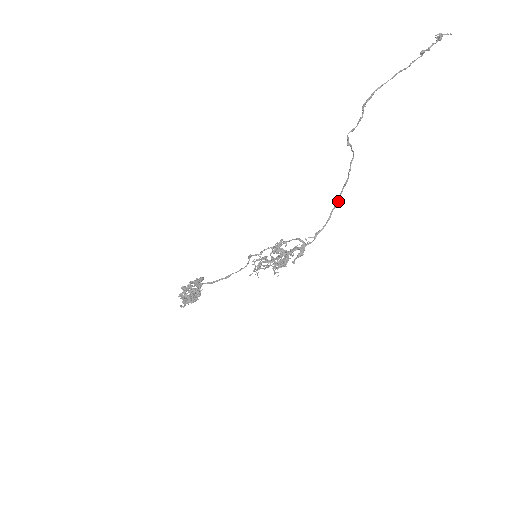
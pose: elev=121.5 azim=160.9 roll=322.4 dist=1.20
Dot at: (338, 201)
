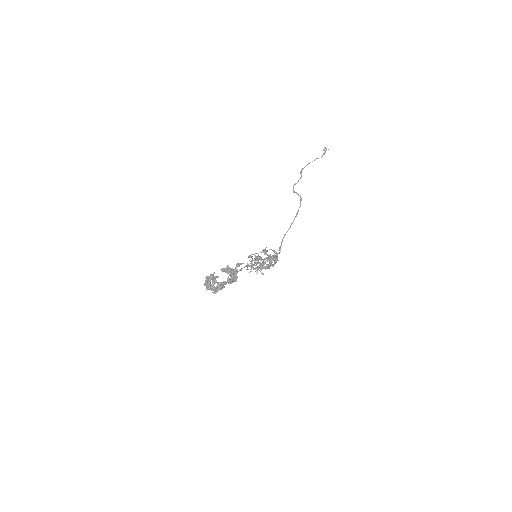
Dot at: (290, 227)
